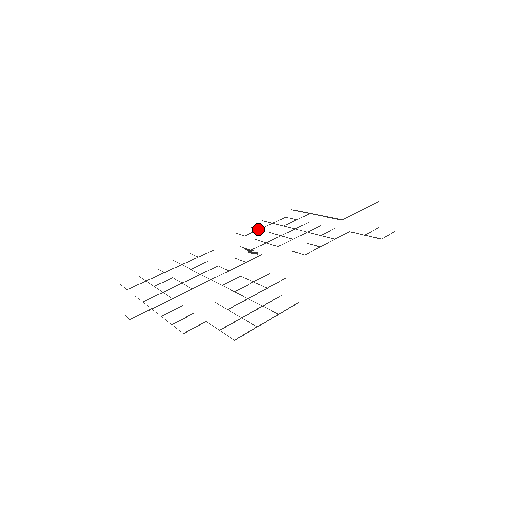
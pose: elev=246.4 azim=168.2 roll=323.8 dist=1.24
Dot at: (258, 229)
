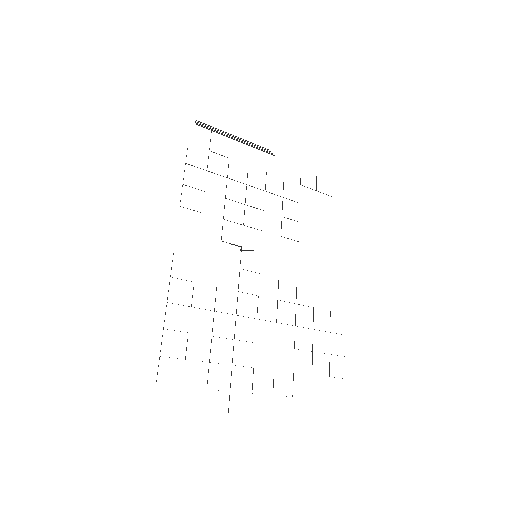
Dot at: occluded
